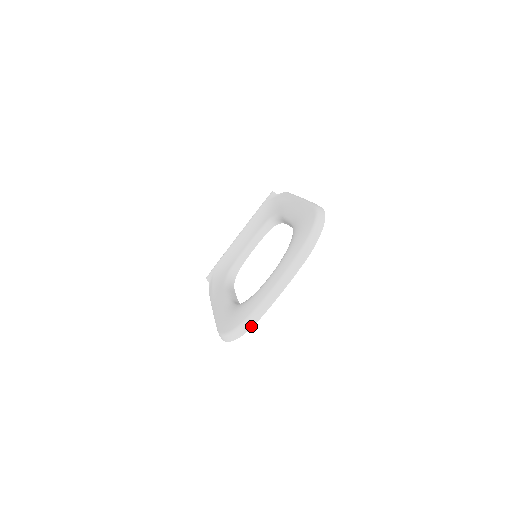
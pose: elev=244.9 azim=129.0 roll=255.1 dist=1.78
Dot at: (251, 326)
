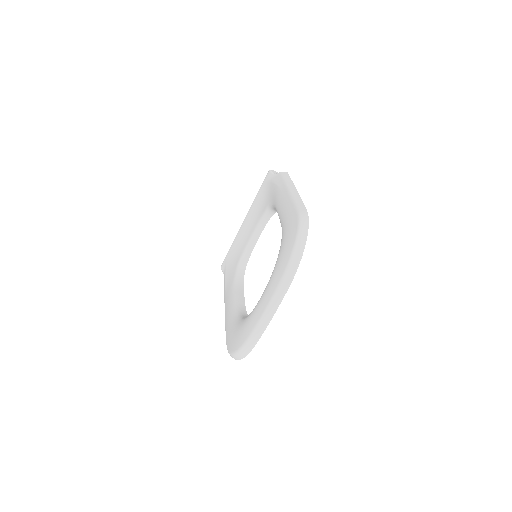
Dot at: (249, 351)
